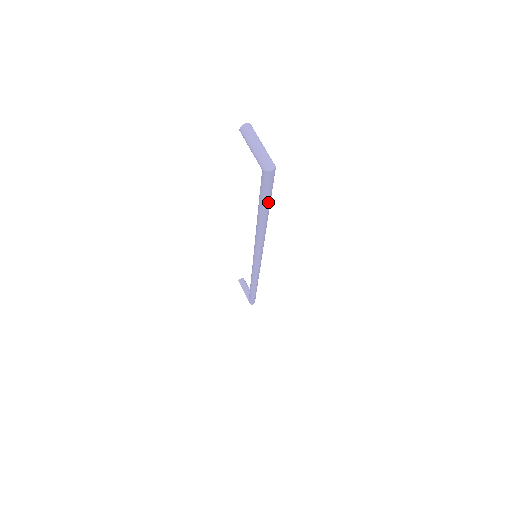
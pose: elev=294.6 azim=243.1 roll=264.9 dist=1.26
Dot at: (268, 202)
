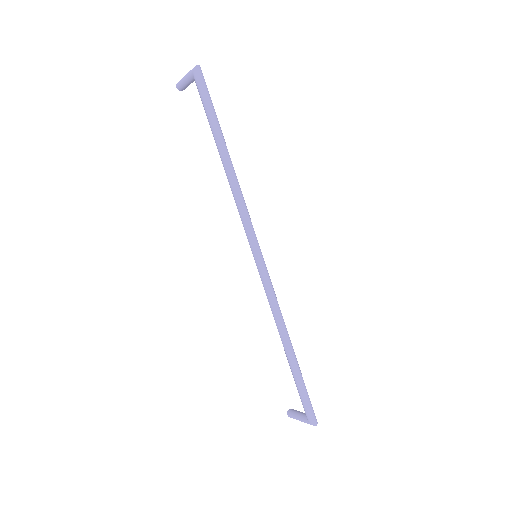
Dot at: (215, 116)
